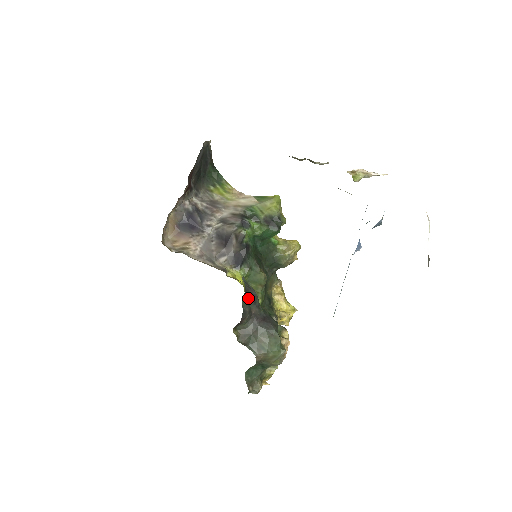
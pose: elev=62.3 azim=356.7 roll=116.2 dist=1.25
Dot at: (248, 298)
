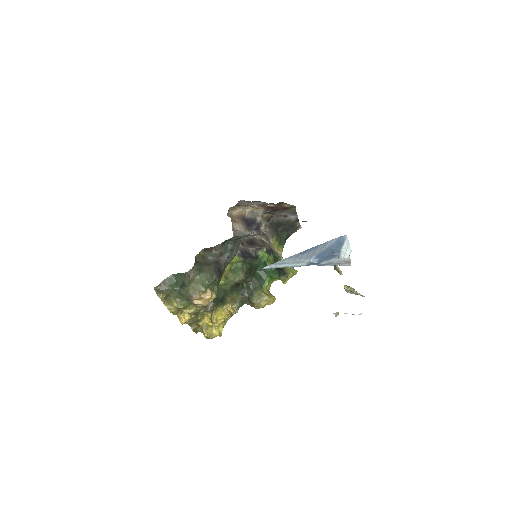
Dot at: (231, 247)
